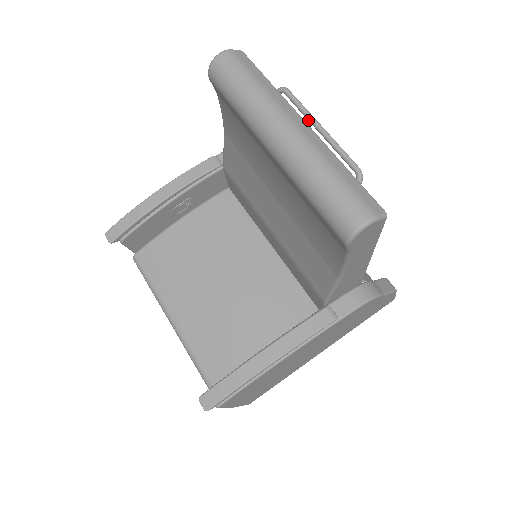
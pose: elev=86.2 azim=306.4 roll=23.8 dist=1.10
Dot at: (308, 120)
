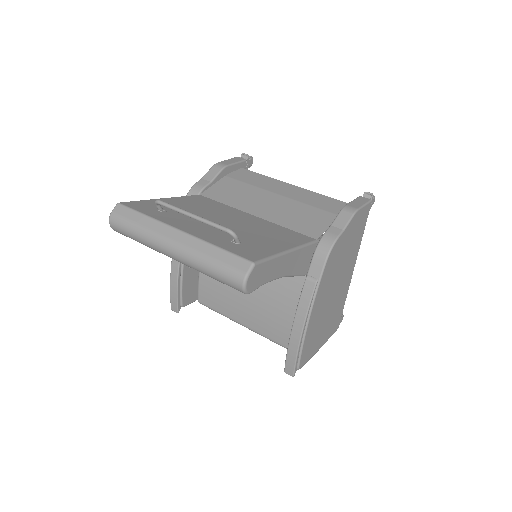
Dot at: occluded
